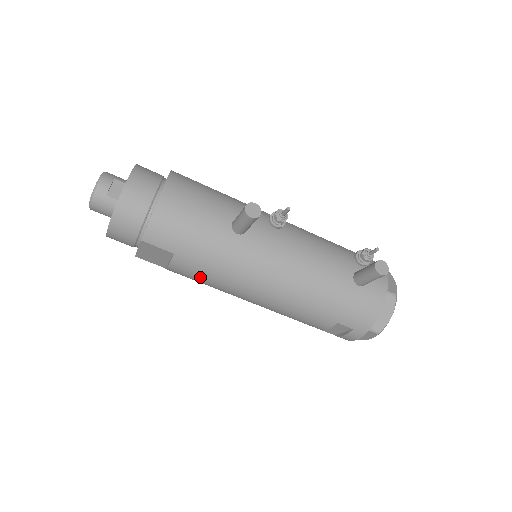
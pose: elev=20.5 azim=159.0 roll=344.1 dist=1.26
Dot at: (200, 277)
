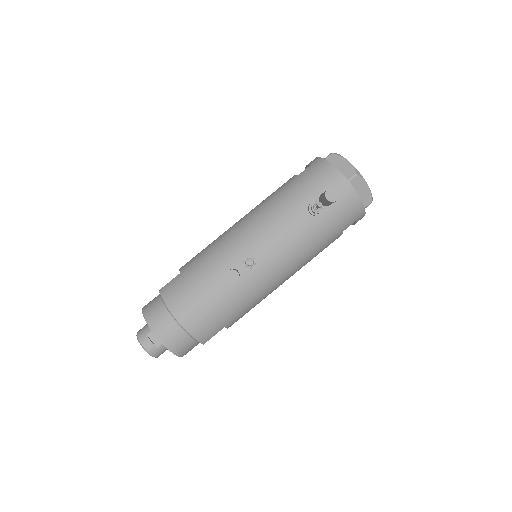
Dot at: occluded
